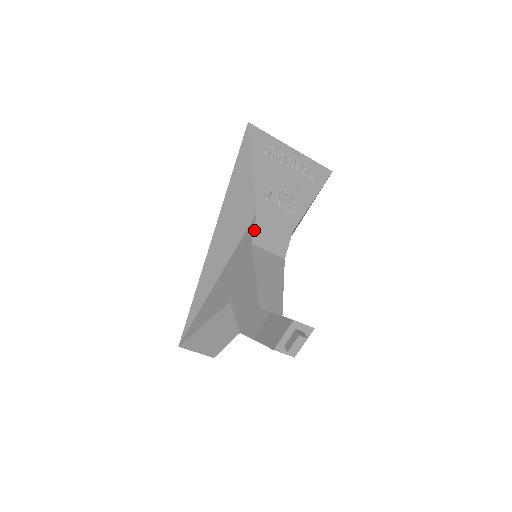
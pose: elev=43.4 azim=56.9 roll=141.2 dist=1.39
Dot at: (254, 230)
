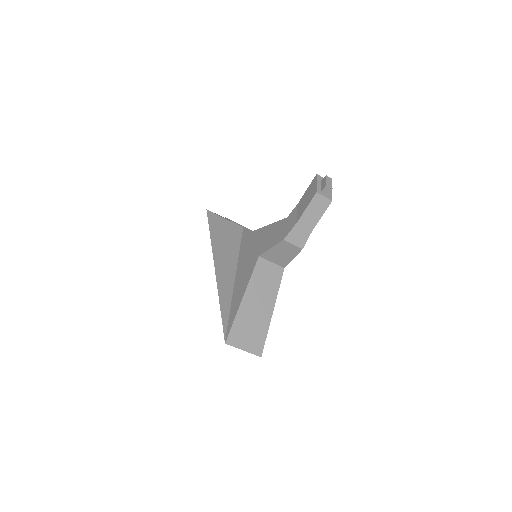
Dot at: (248, 230)
